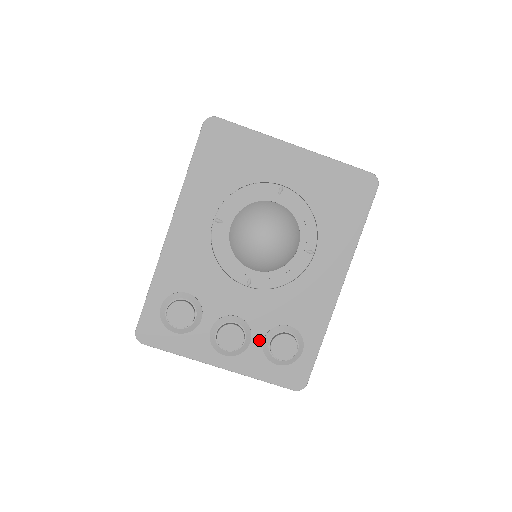
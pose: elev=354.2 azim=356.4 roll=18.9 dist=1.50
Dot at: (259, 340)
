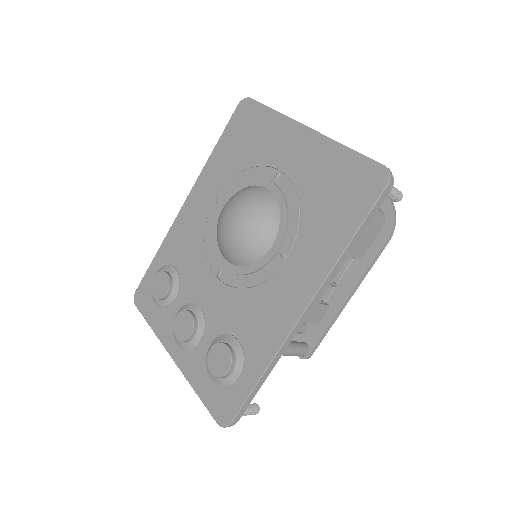
Dot at: (208, 343)
